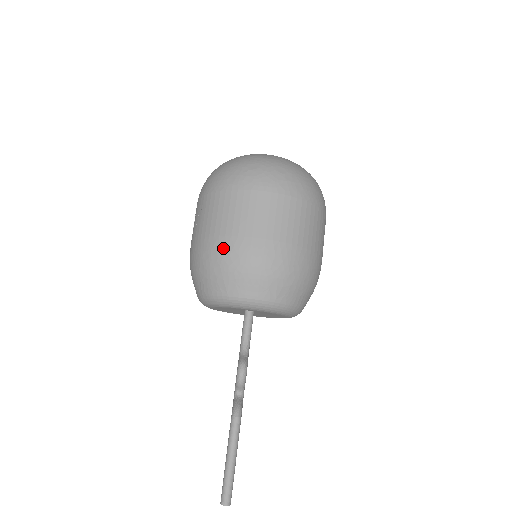
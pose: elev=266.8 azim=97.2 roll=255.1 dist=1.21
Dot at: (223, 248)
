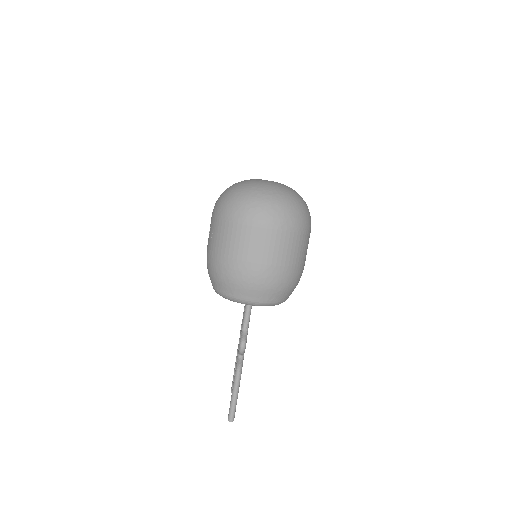
Dot at: (231, 267)
